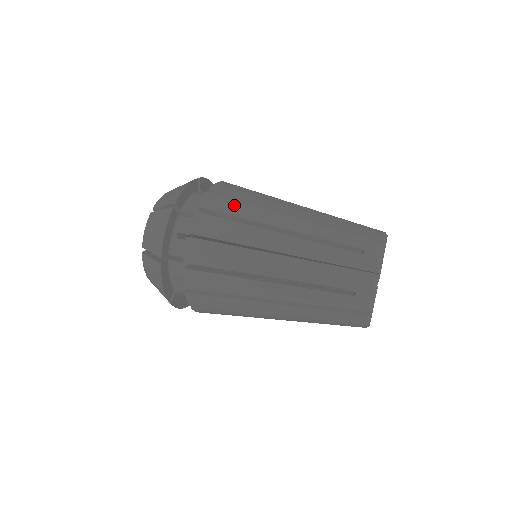
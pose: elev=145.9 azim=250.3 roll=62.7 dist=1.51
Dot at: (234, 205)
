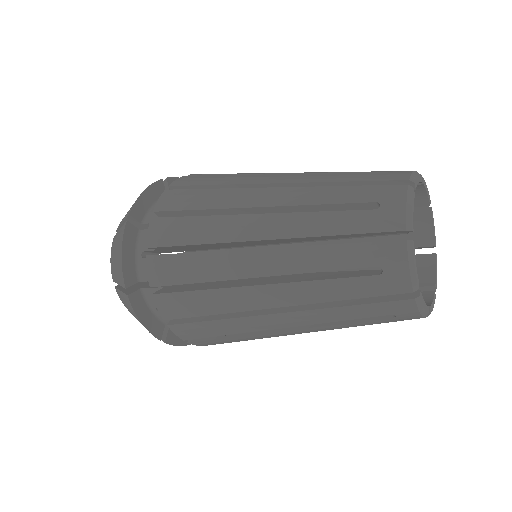
Dot at: (197, 196)
